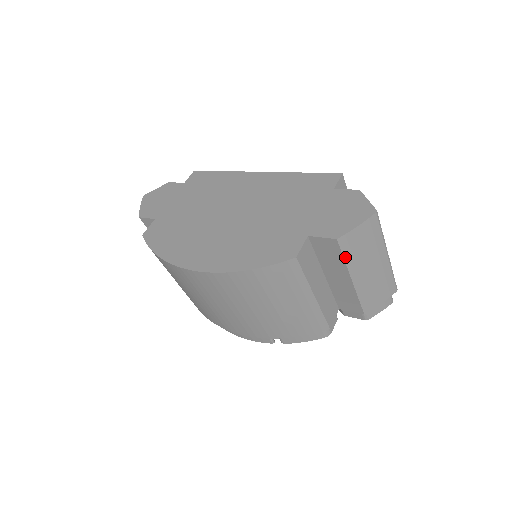
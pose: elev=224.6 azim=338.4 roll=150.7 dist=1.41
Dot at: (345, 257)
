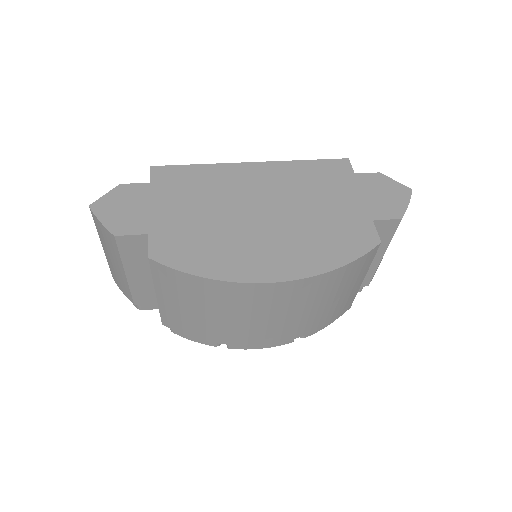
Dot at: occluded
